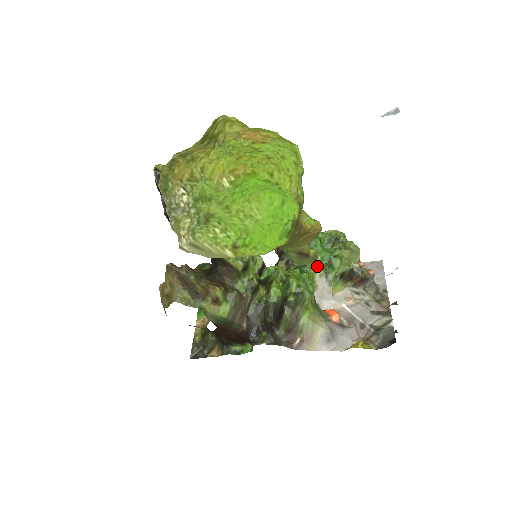
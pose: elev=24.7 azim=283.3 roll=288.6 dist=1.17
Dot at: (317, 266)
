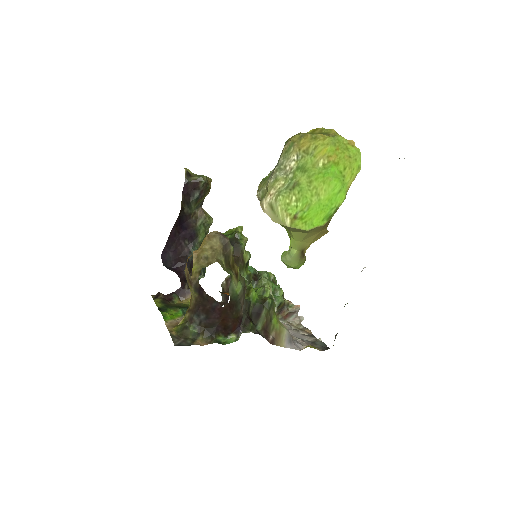
Dot at: (271, 290)
